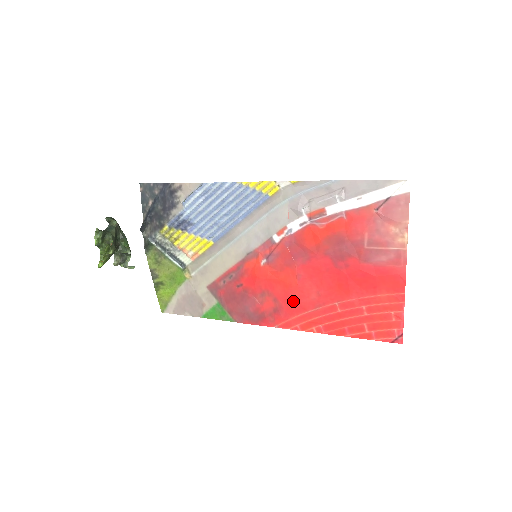
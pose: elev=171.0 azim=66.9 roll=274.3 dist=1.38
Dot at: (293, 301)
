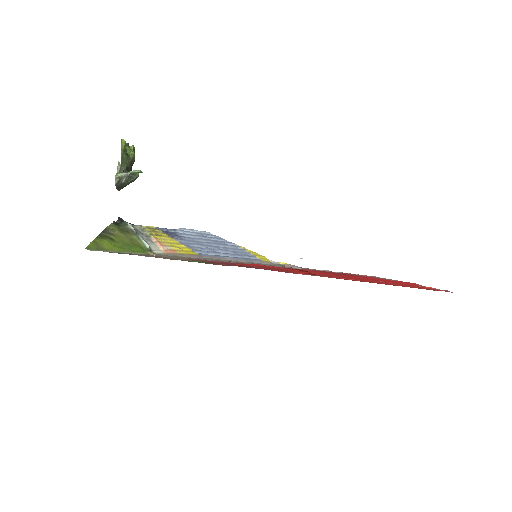
Dot at: occluded
